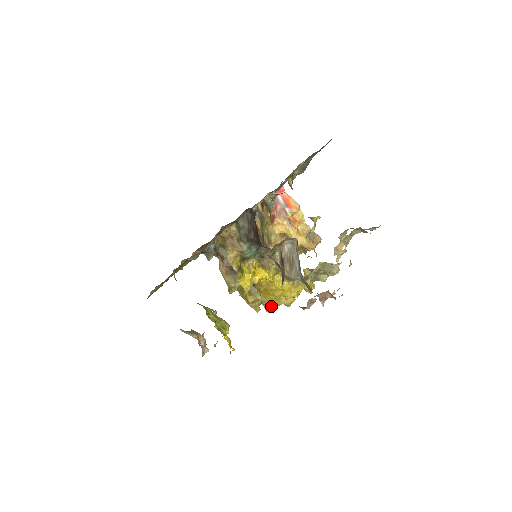
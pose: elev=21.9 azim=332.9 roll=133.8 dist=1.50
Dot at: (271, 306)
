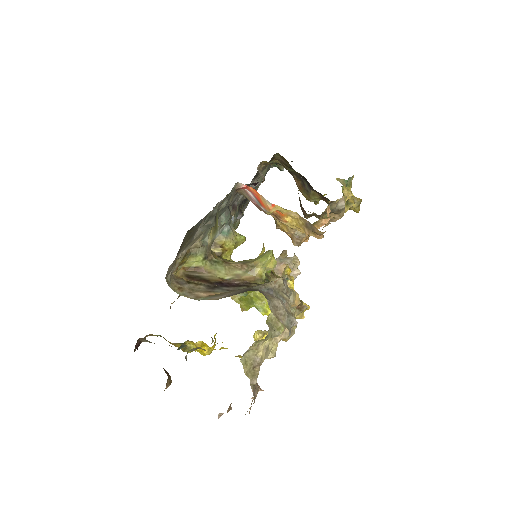
Dot at: occluded
